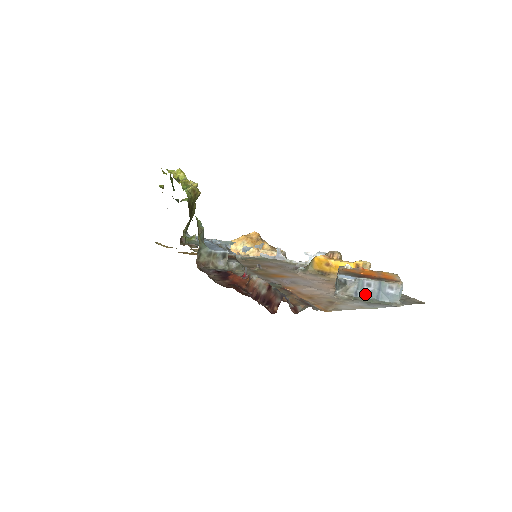
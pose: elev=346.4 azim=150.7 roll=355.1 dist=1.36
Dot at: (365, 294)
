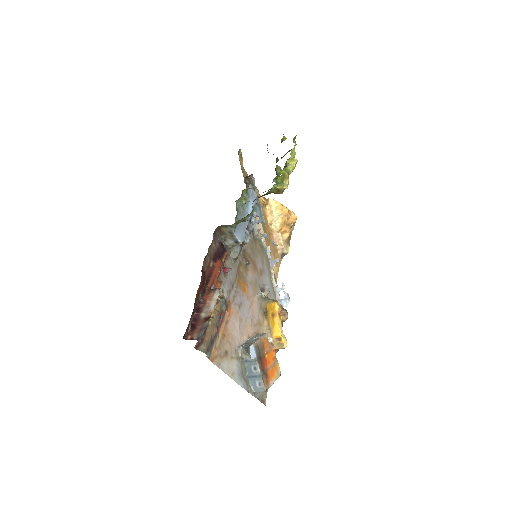
Dot at: (248, 367)
